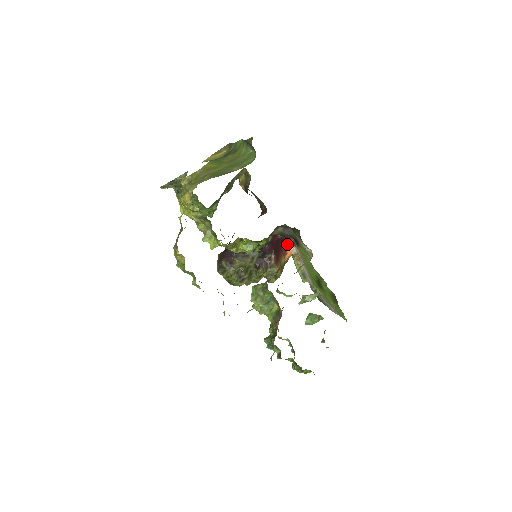
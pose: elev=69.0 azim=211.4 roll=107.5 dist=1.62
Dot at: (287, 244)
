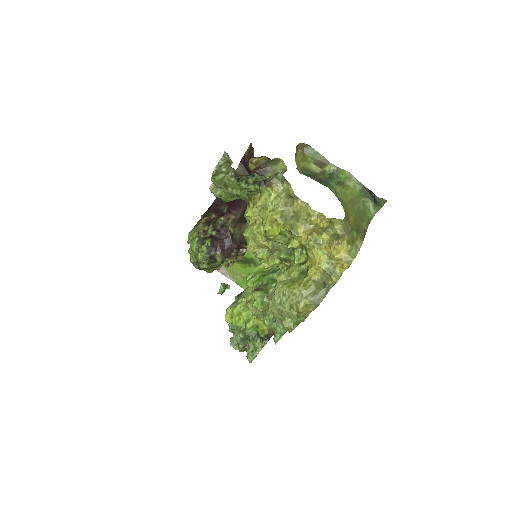
Dot at: occluded
